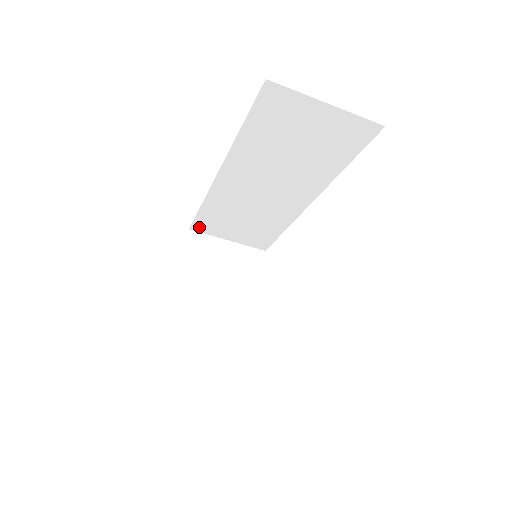
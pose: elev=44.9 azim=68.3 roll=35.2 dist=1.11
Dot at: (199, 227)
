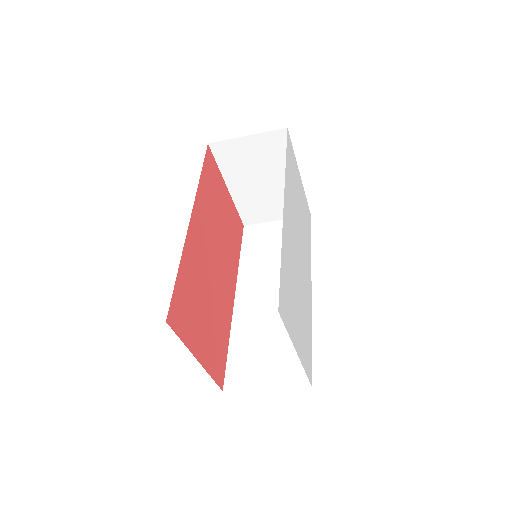
Dot at: occluded
